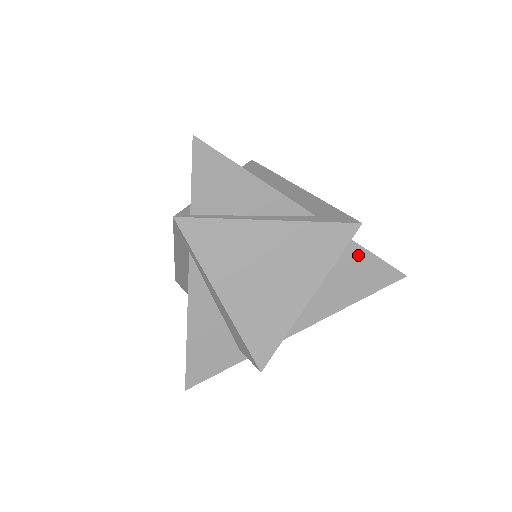
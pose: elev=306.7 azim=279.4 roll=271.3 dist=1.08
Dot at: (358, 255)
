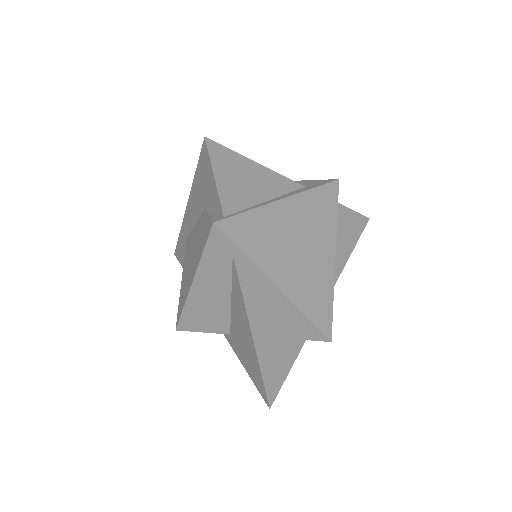
Dot at: (339, 212)
